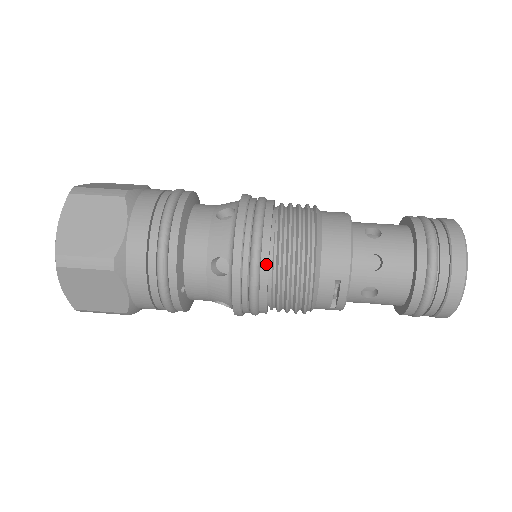
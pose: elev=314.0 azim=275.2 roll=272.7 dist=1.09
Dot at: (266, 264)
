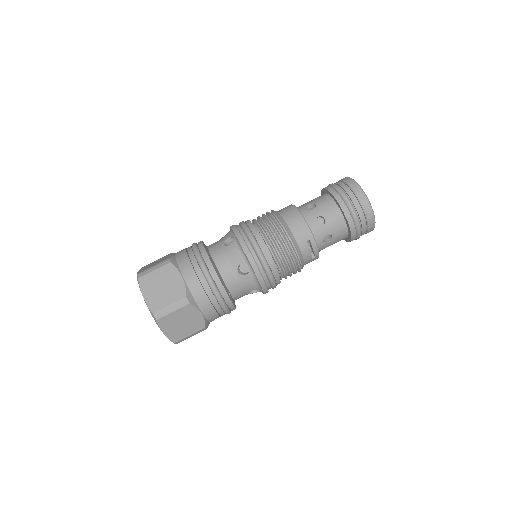
Dot at: (267, 253)
